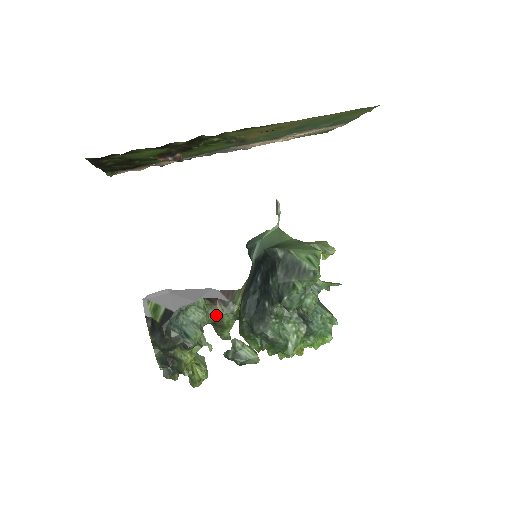
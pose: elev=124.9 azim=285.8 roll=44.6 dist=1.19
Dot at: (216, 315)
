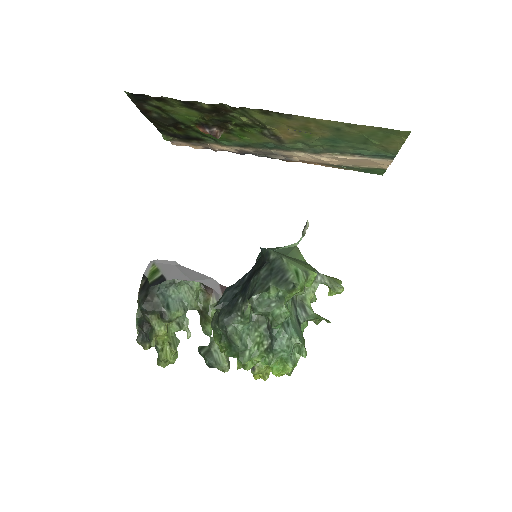
Dot at: (205, 304)
